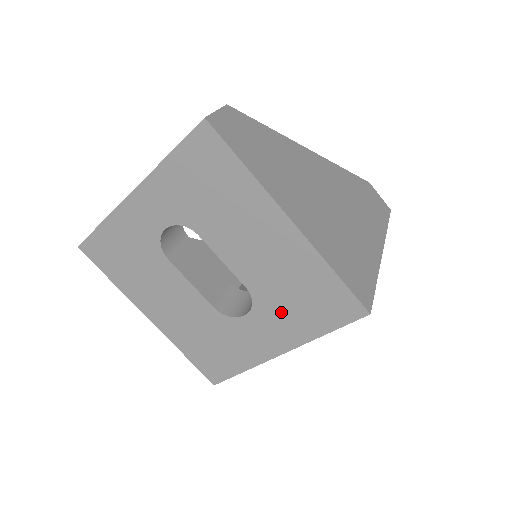
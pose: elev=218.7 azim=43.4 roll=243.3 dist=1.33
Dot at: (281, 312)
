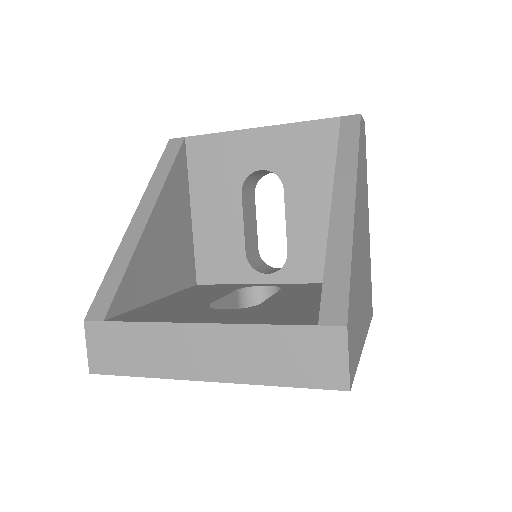
Dot at: occluded
